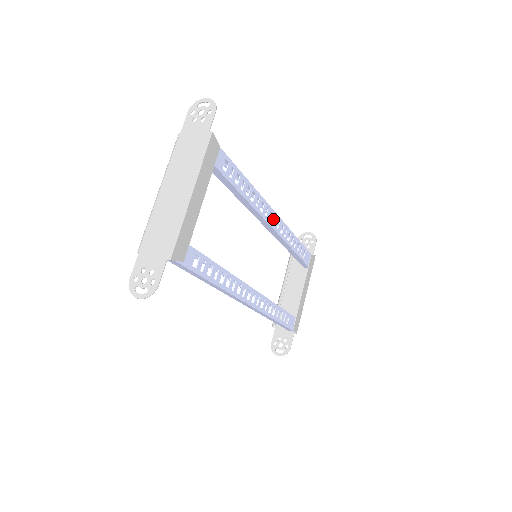
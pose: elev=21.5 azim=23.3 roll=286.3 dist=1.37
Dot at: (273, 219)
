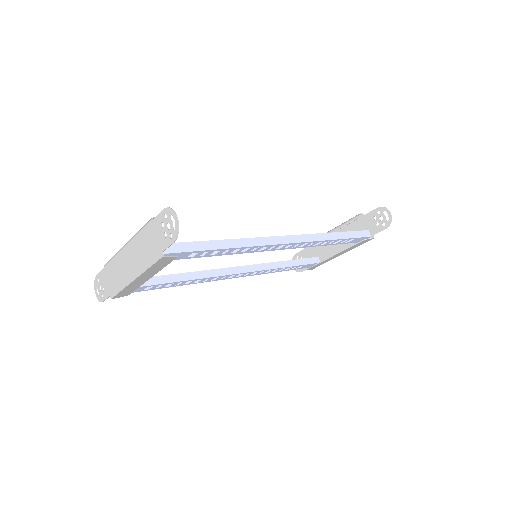
Dot at: occluded
